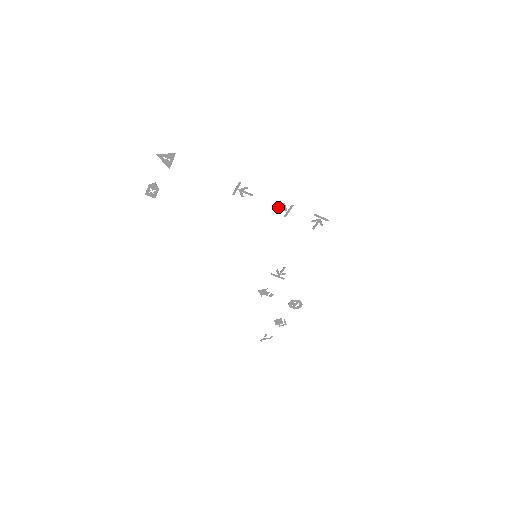
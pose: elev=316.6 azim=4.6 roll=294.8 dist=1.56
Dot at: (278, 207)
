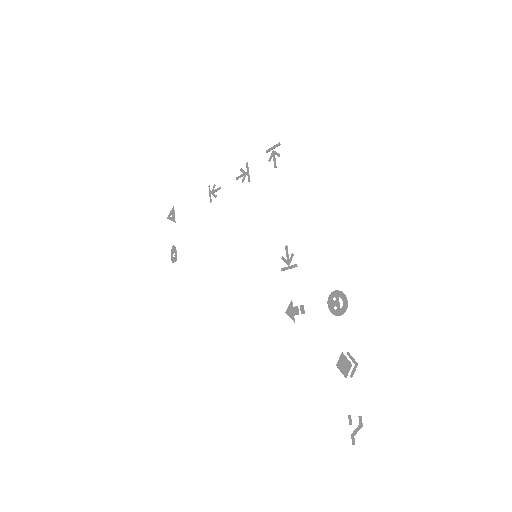
Dot at: occluded
